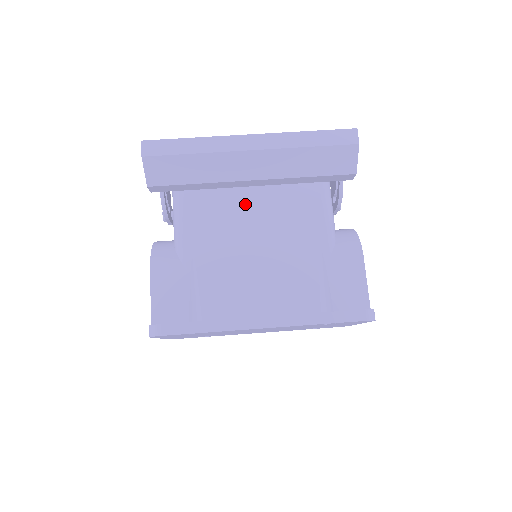
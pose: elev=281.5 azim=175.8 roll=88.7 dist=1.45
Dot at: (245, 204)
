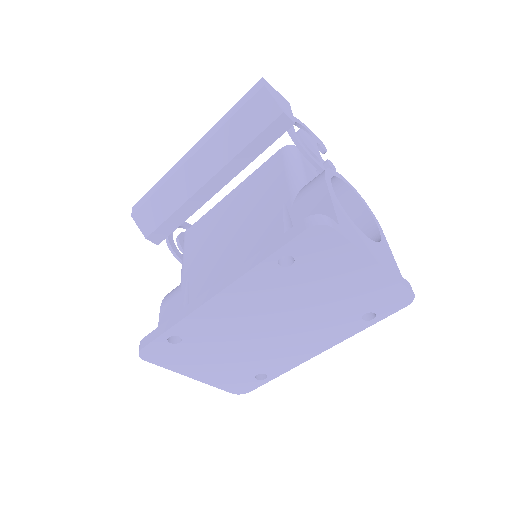
Dot at: (225, 212)
